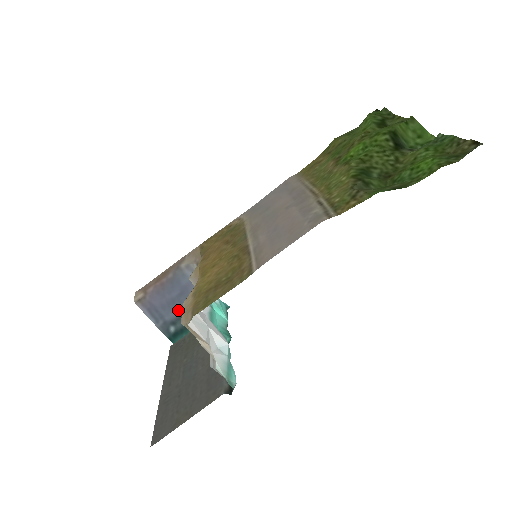
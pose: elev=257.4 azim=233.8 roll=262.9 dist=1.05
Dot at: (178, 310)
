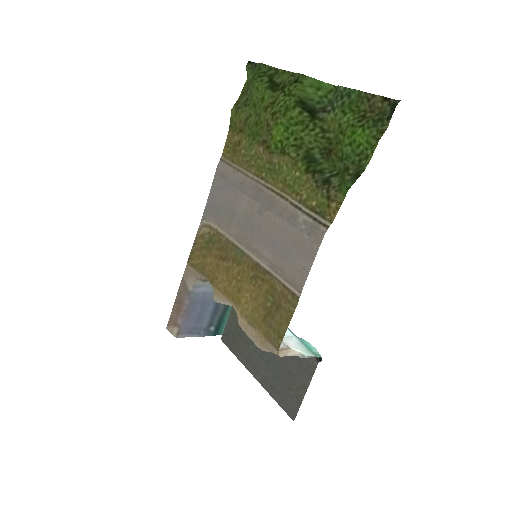
Dot at: (208, 315)
